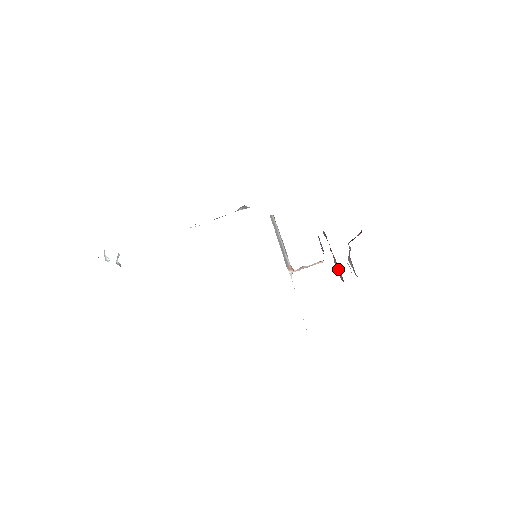
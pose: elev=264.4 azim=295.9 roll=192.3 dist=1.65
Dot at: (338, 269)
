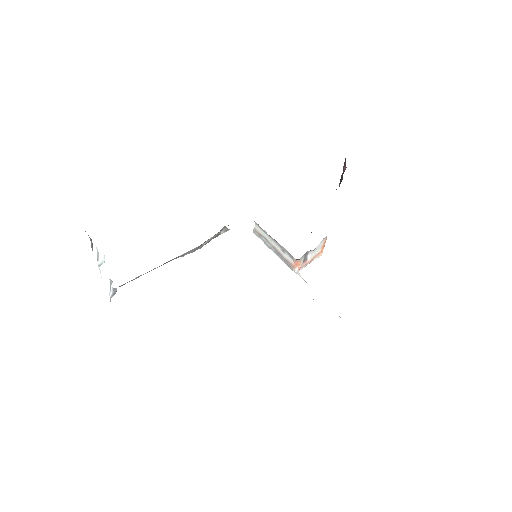
Dot at: occluded
